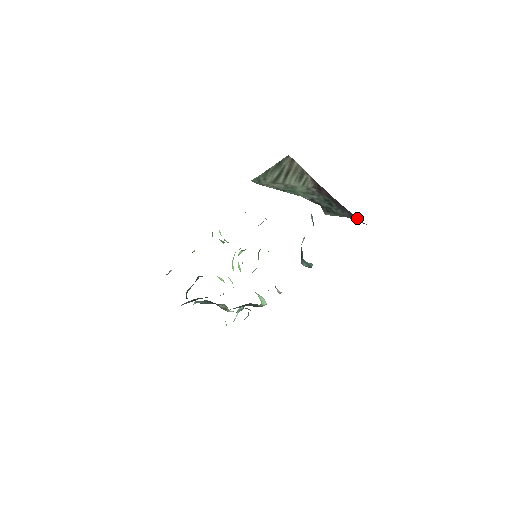
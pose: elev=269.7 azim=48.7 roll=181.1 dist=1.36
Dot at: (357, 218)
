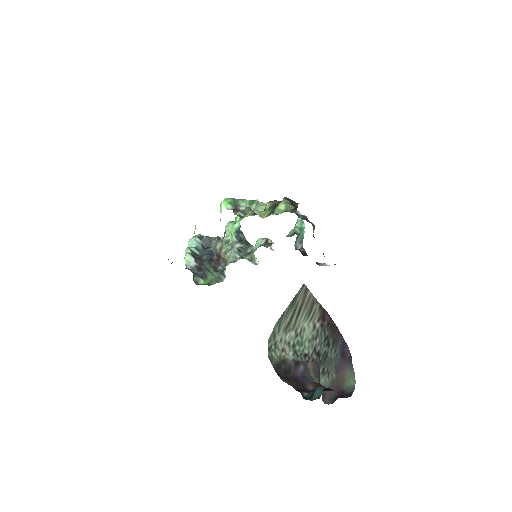
Dot at: (346, 344)
